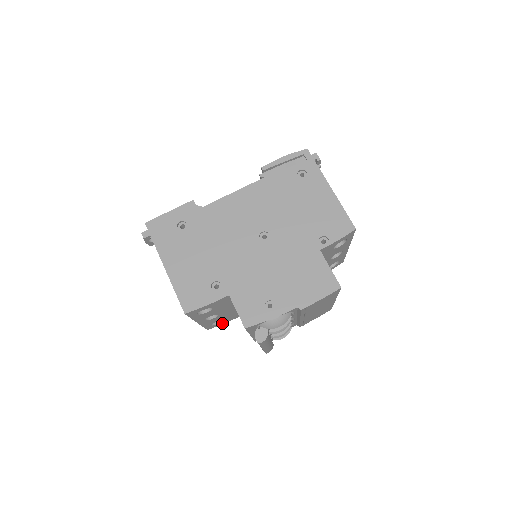
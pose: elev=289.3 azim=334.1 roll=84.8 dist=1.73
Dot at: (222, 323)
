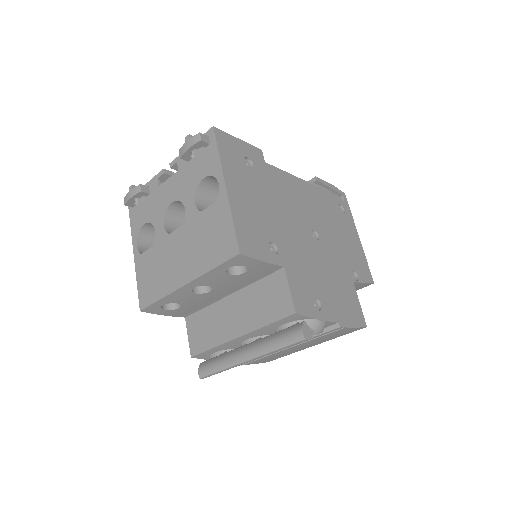
Dot at: (164, 312)
